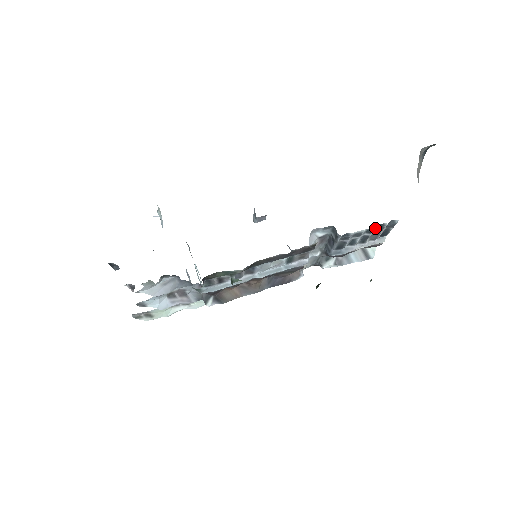
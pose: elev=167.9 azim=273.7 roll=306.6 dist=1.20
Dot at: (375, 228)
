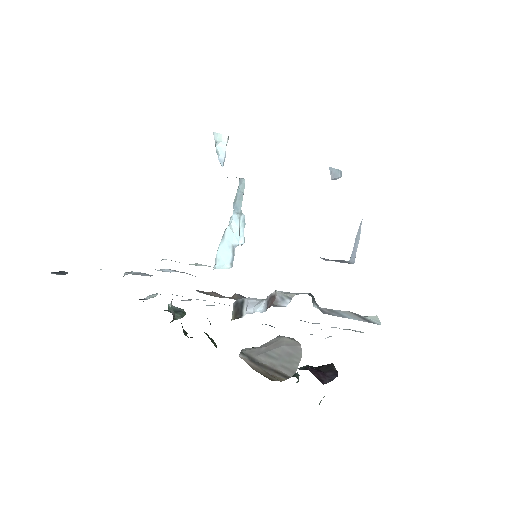
Dot at: (310, 334)
